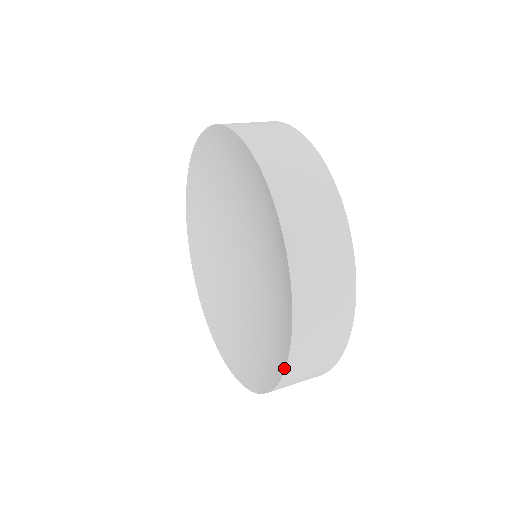
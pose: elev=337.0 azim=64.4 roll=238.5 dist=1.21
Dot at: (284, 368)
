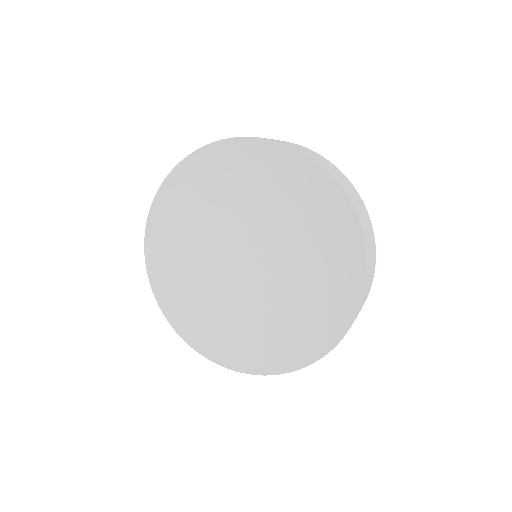
Dot at: (362, 295)
